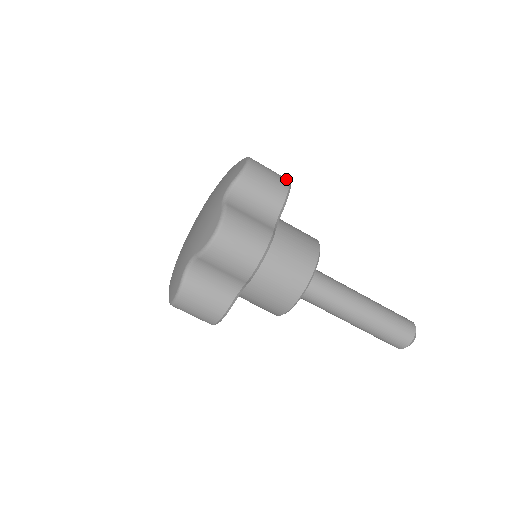
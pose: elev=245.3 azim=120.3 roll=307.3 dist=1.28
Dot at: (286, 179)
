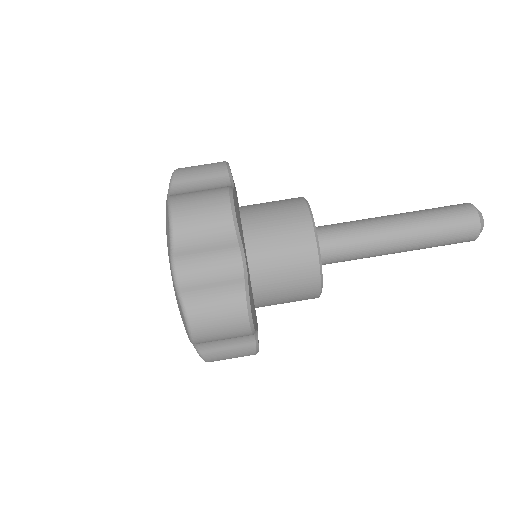
Dot at: occluded
